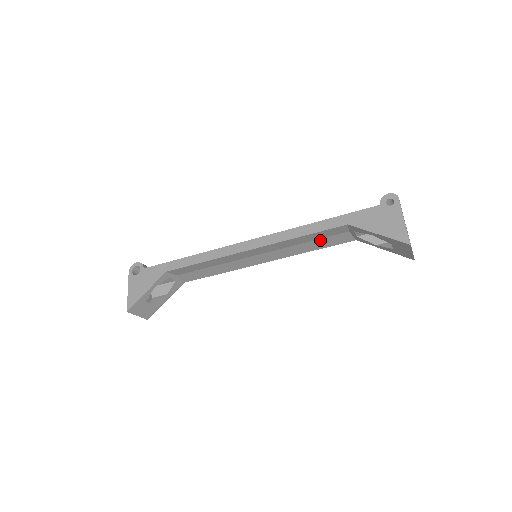
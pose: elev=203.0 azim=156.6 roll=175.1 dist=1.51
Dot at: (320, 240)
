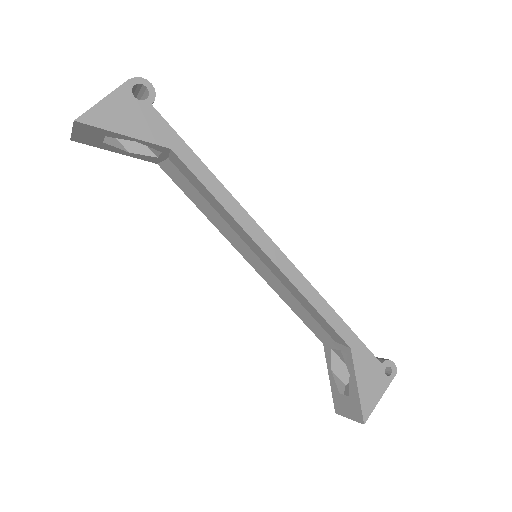
Dot at: (311, 317)
